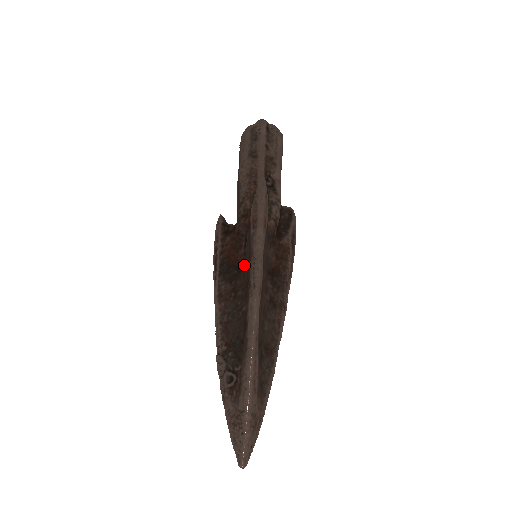
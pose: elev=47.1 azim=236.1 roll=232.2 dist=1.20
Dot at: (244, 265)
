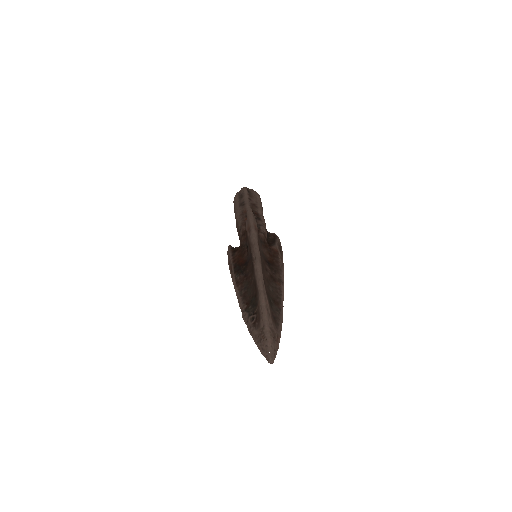
Dot at: (249, 259)
